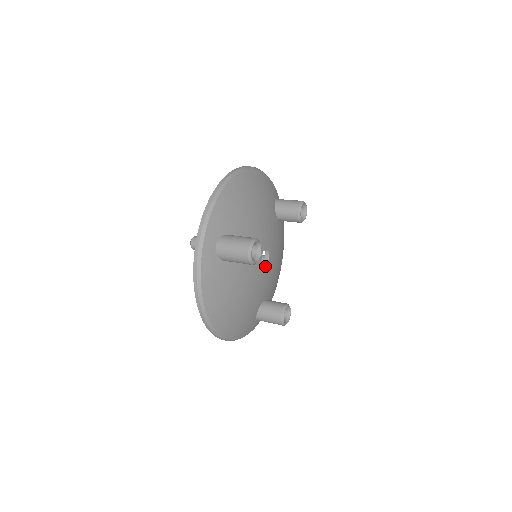
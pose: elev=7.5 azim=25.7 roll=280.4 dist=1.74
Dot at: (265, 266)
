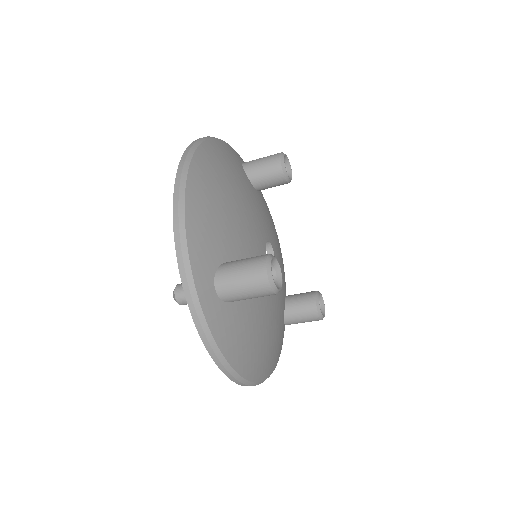
Dot at: occluded
